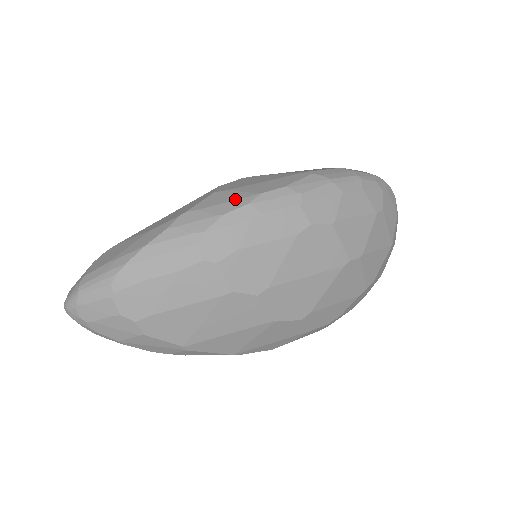
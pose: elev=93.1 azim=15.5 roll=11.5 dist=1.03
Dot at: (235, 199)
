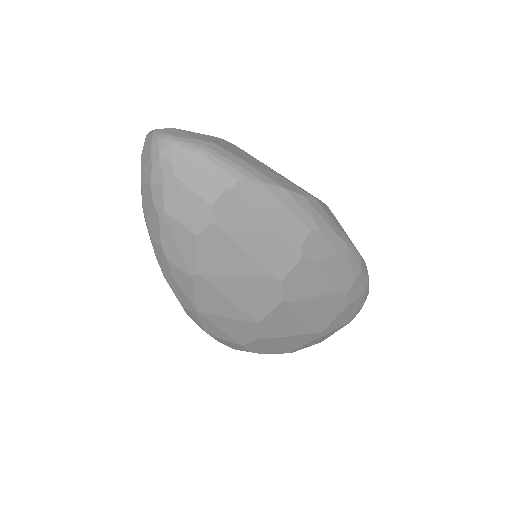
Dot at: (341, 229)
